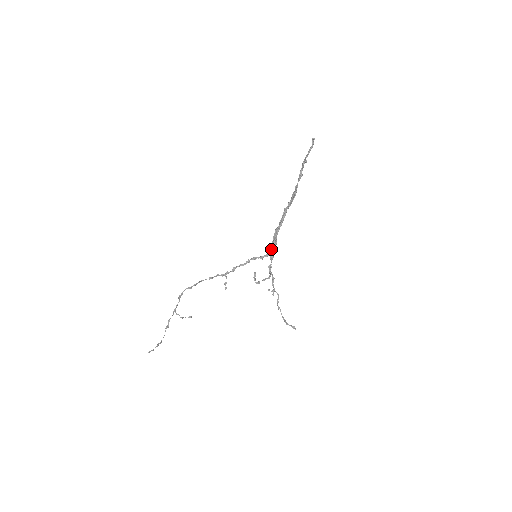
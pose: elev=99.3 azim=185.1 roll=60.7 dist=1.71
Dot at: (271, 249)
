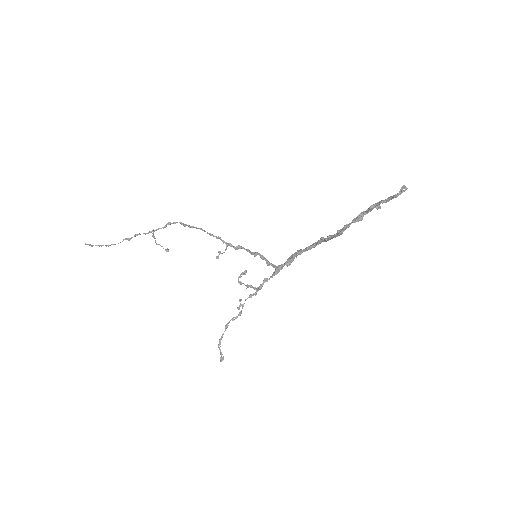
Dot at: (281, 264)
